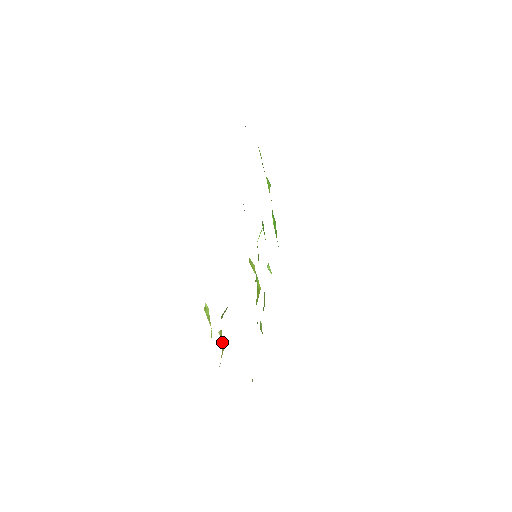
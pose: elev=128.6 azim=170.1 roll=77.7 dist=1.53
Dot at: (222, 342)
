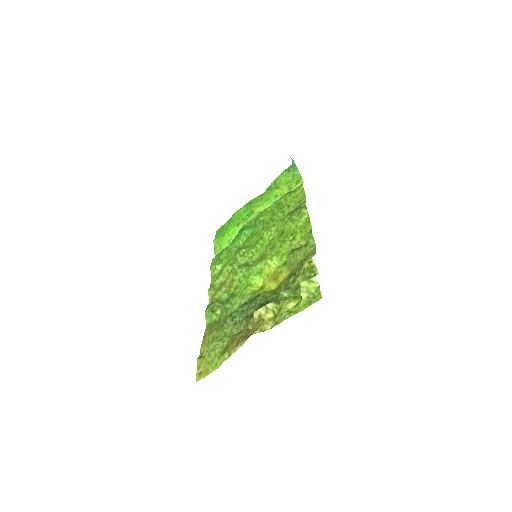
Dot at: (267, 313)
